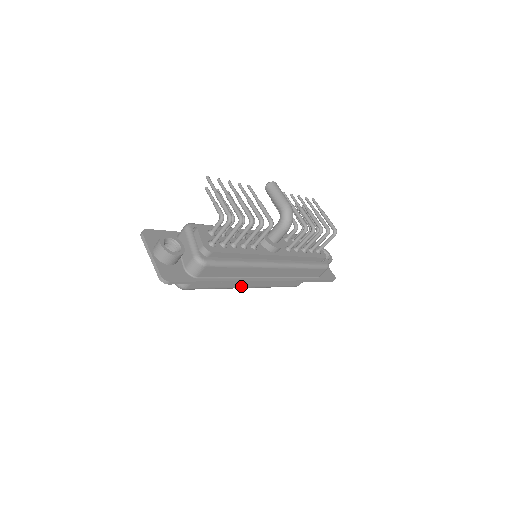
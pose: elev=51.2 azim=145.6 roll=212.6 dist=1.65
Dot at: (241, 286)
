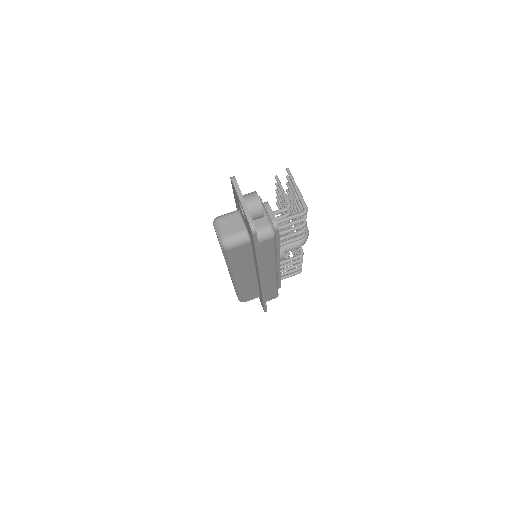
Dot at: (238, 275)
